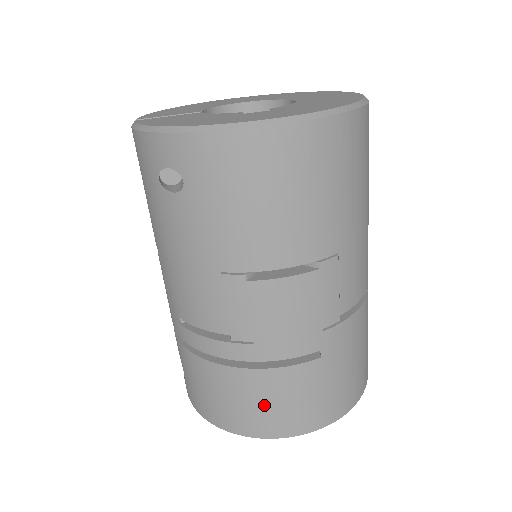
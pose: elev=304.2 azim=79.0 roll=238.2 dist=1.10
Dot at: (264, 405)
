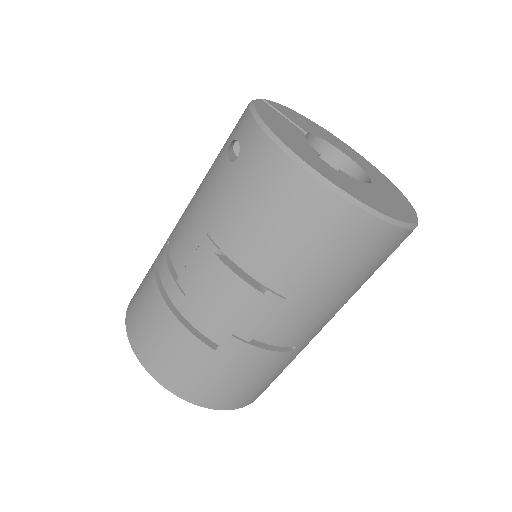
Dot at: (158, 341)
